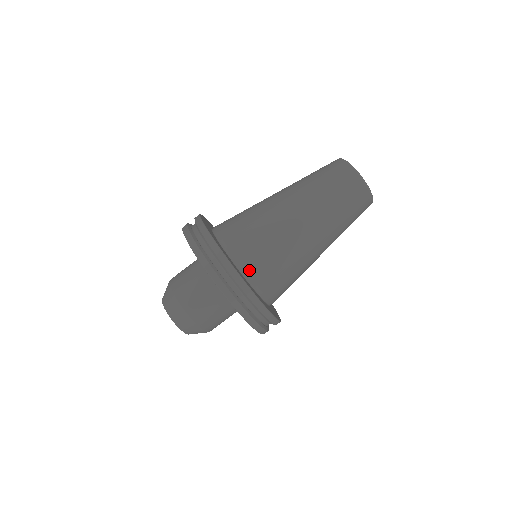
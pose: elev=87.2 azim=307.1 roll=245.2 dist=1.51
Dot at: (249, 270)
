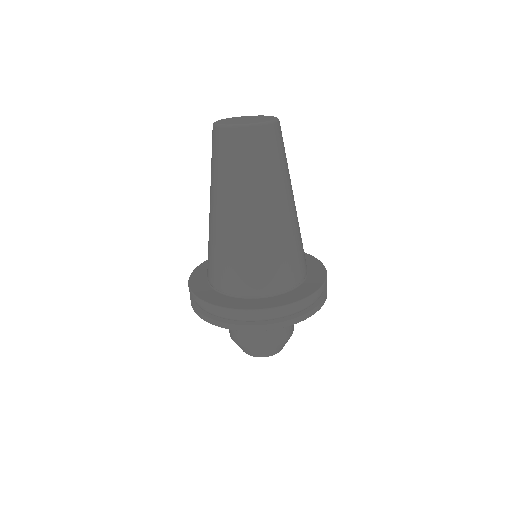
Dot at: (229, 288)
